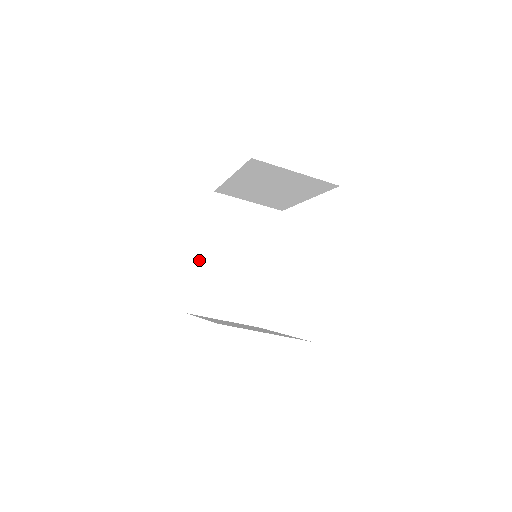
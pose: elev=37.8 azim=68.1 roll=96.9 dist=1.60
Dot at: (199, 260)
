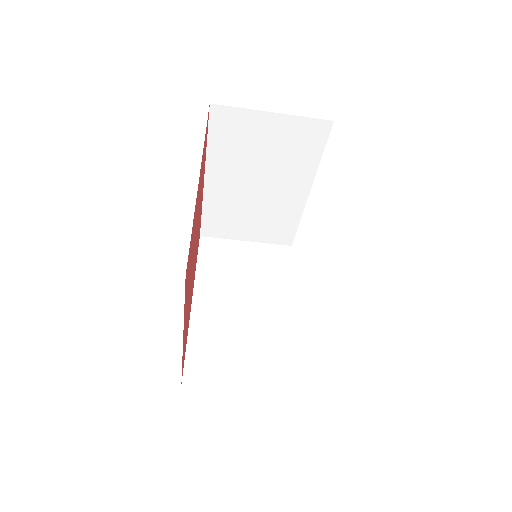
Dot at: (191, 312)
